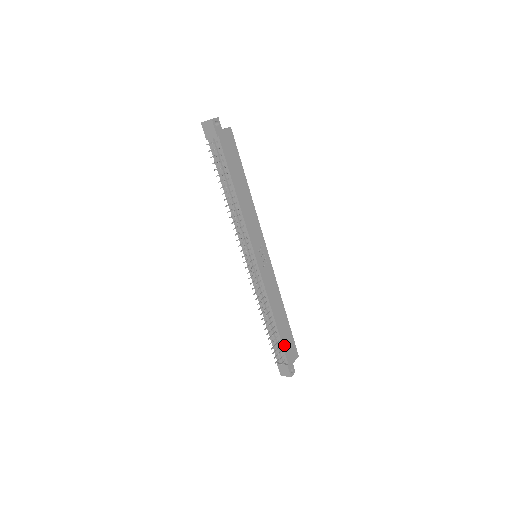
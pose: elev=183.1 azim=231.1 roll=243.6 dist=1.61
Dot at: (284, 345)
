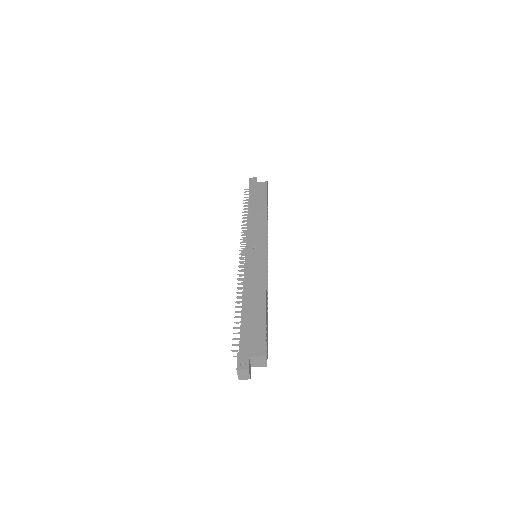
Dot at: (245, 331)
